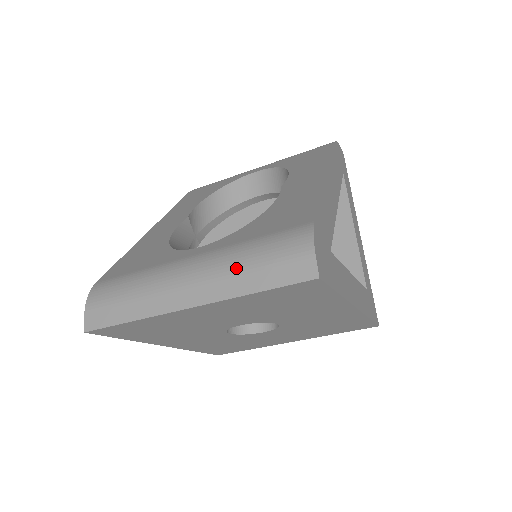
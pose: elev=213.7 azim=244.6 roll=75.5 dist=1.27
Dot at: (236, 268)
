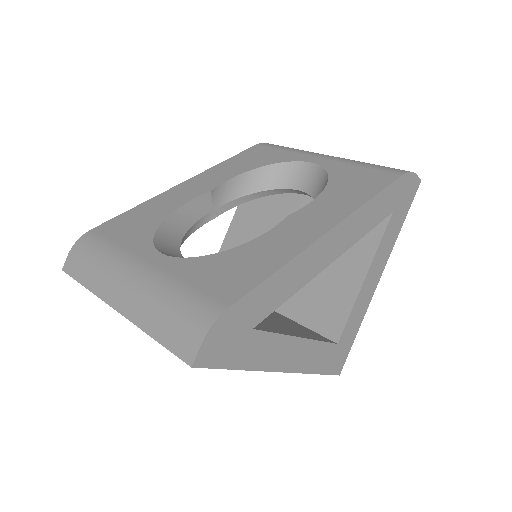
Dot at: (154, 305)
